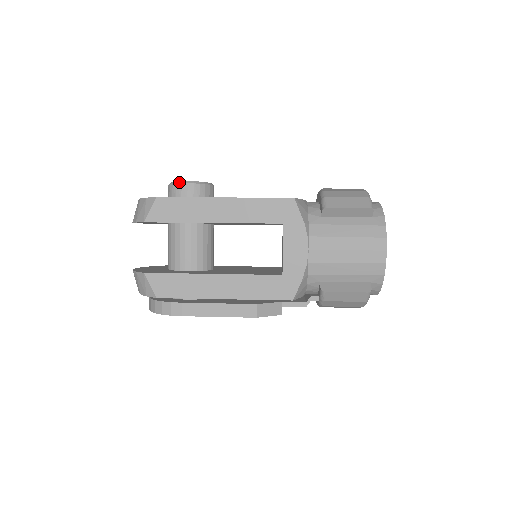
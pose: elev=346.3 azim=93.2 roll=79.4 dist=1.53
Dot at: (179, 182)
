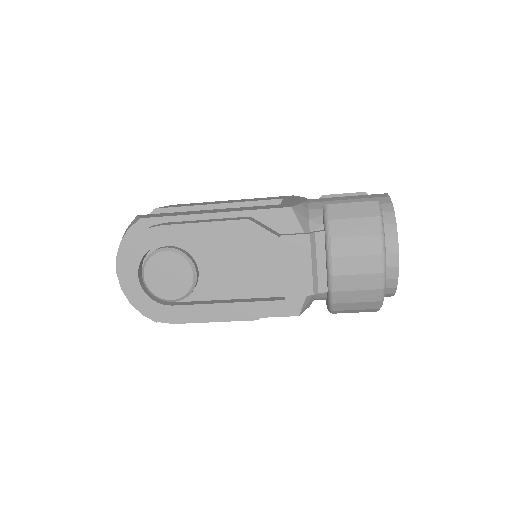
Dot at: occluded
